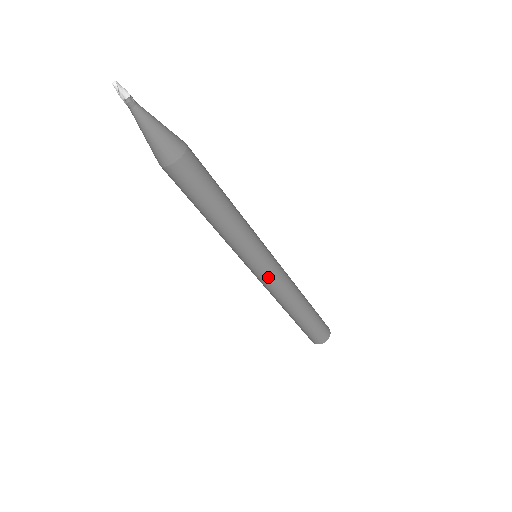
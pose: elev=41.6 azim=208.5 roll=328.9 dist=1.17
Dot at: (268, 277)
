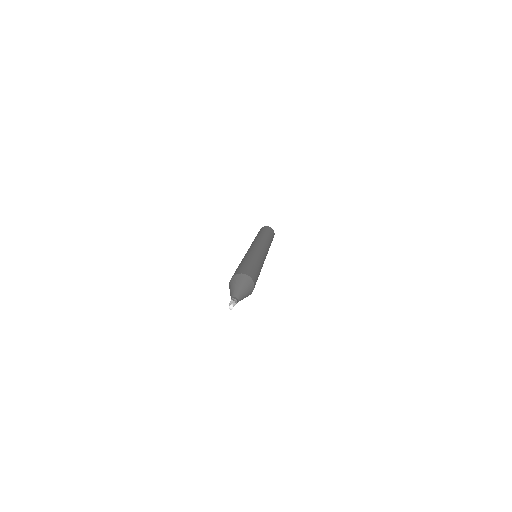
Dot at: occluded
